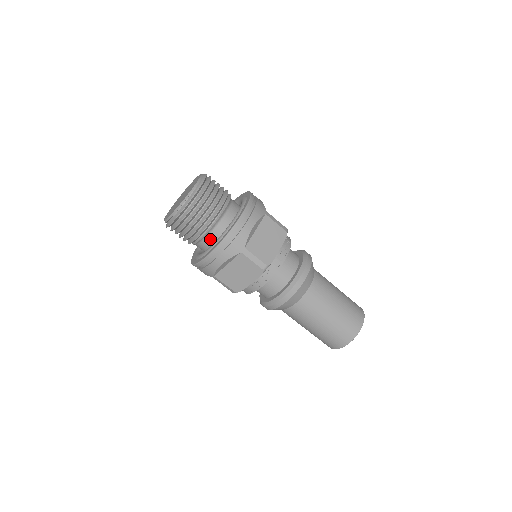
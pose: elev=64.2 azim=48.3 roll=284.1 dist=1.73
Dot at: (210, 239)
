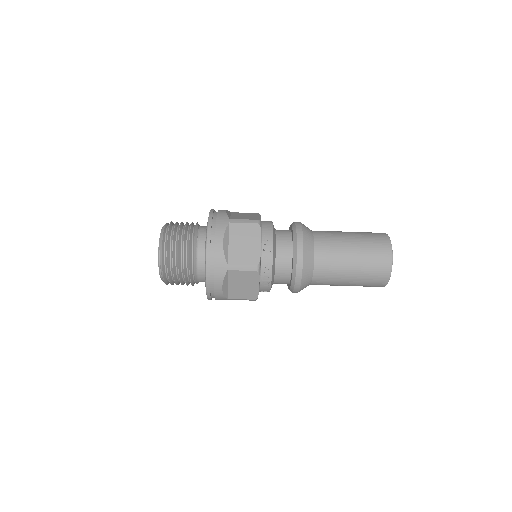
Dot at: occluded
